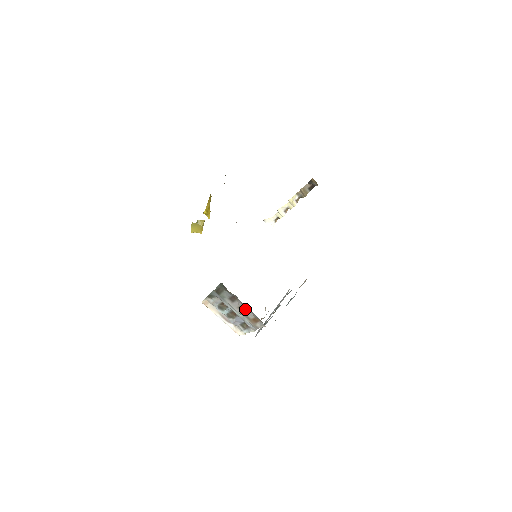
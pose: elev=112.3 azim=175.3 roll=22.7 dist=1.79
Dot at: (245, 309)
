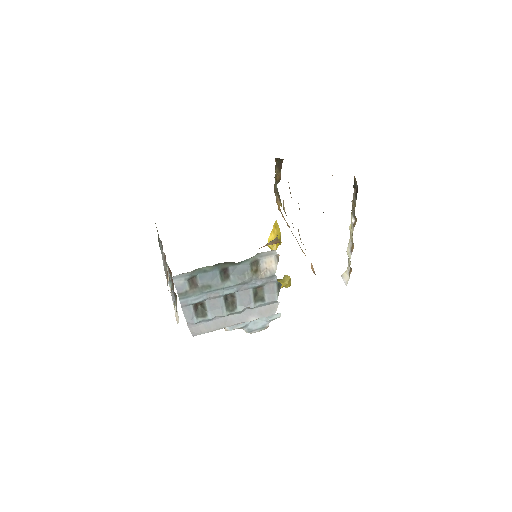
Dot at: occluded
